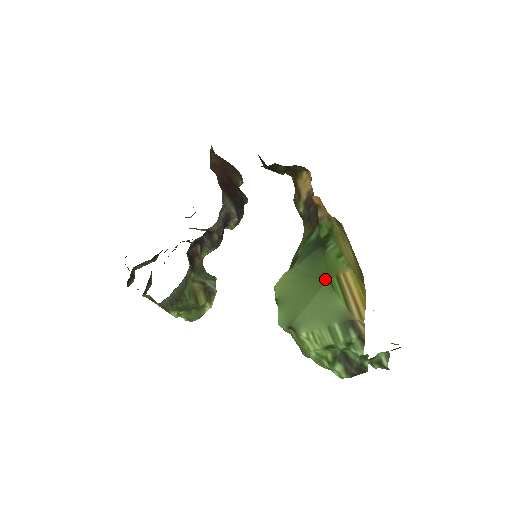
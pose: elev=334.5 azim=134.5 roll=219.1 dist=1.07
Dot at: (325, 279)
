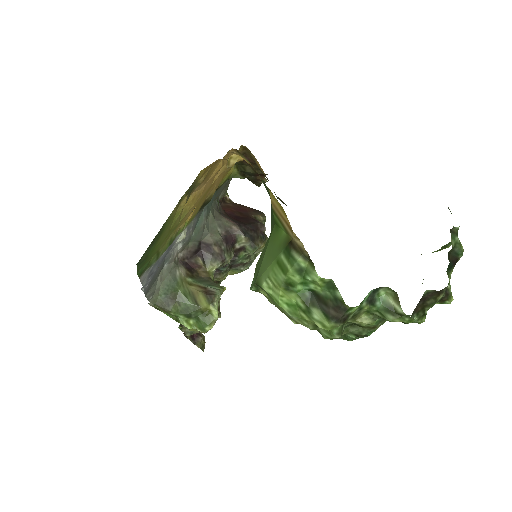
Dot at: (274, 224)
